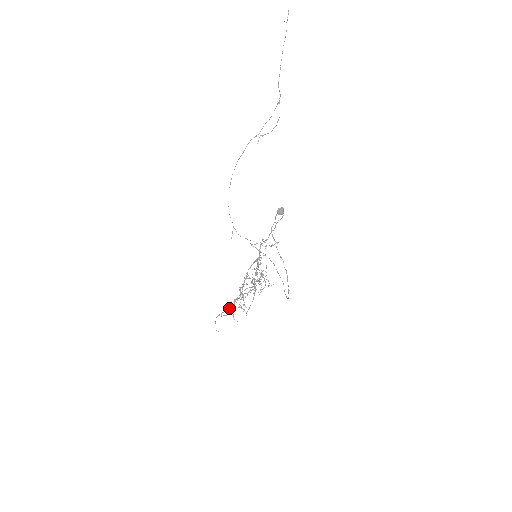
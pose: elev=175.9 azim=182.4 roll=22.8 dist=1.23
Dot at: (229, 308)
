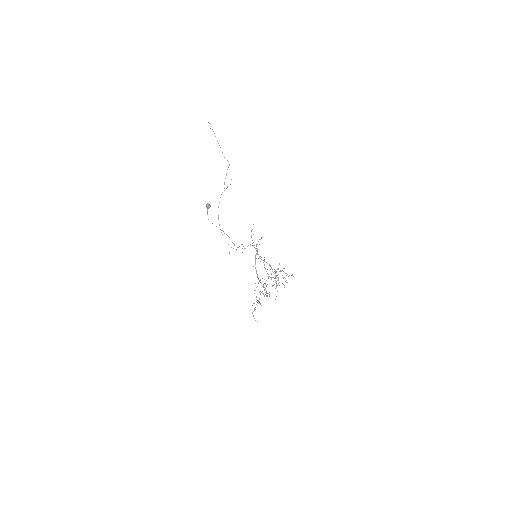
Dot at: (258, 301)
